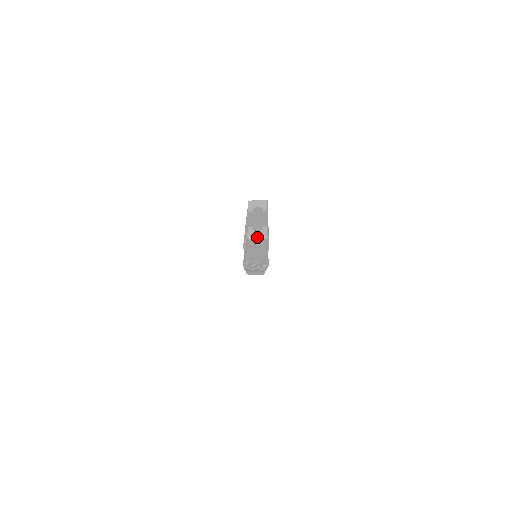
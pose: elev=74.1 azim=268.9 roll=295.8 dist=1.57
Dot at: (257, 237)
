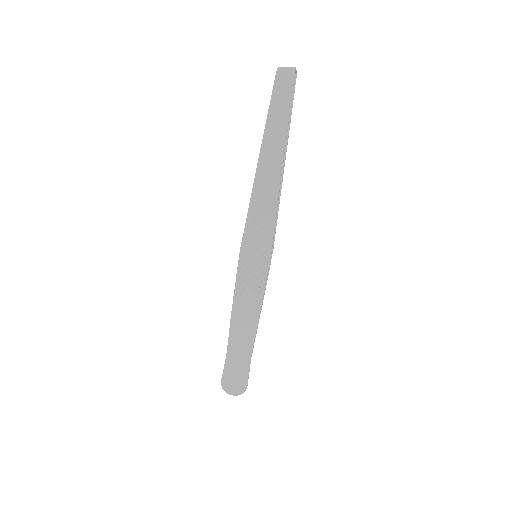
Dot at: (286, 67)
